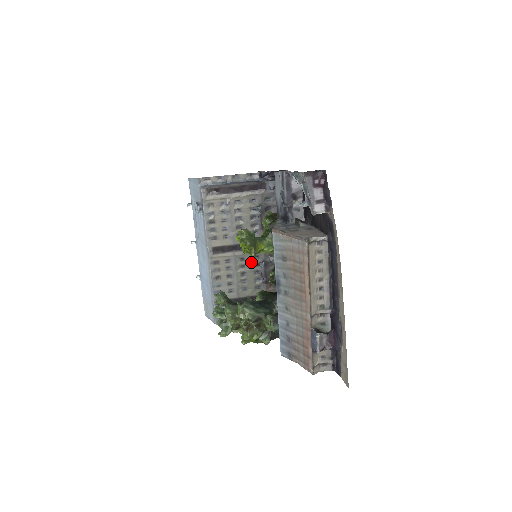
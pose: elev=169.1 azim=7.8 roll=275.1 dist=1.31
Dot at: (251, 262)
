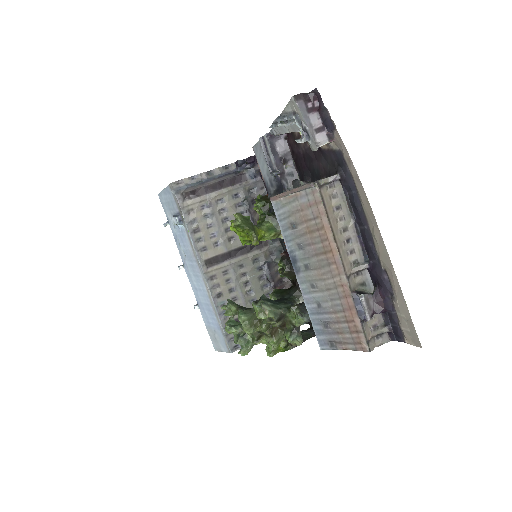
Dot at: (252, 267)
